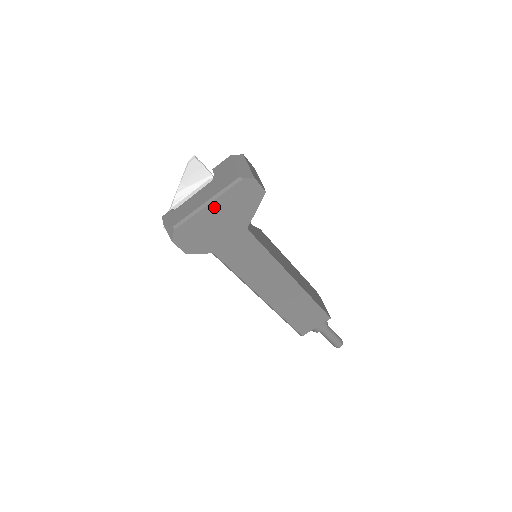
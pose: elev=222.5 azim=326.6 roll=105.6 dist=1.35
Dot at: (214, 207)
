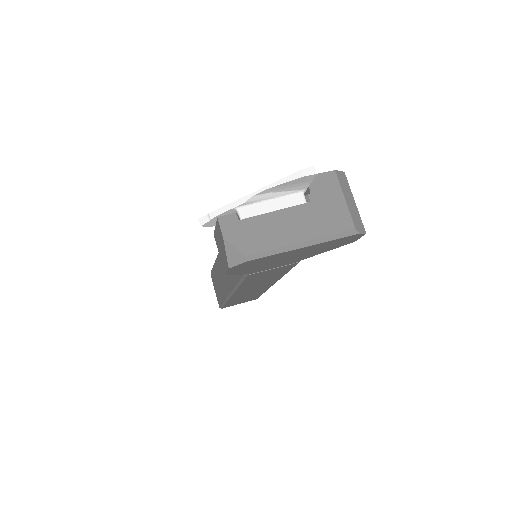
Dot at: (305, 248)
